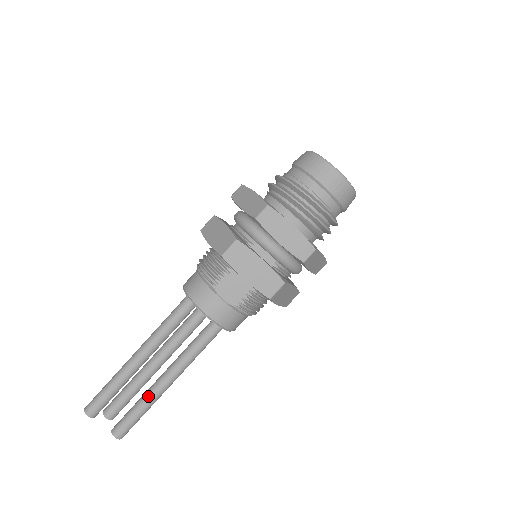
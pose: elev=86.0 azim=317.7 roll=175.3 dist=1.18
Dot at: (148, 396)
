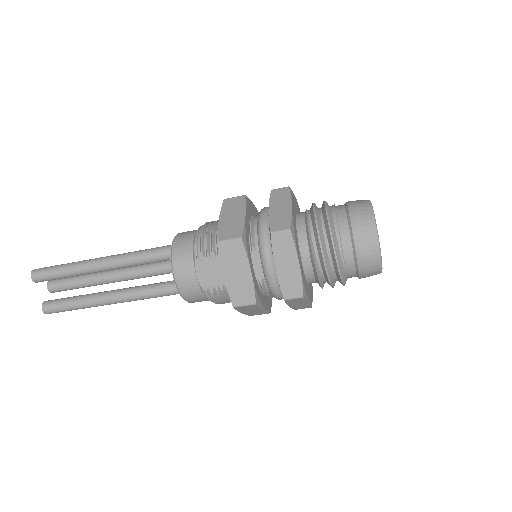
Dot at: (88, 299)
